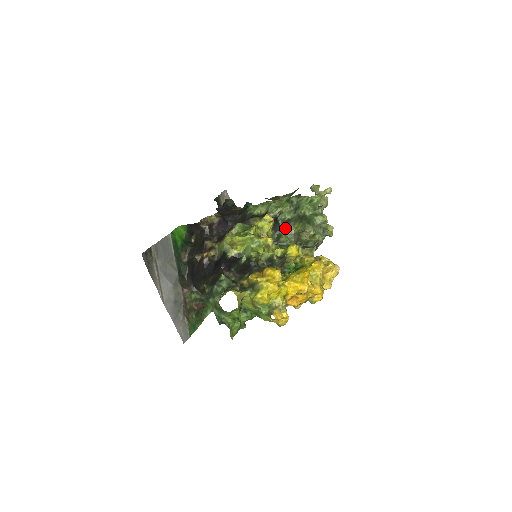
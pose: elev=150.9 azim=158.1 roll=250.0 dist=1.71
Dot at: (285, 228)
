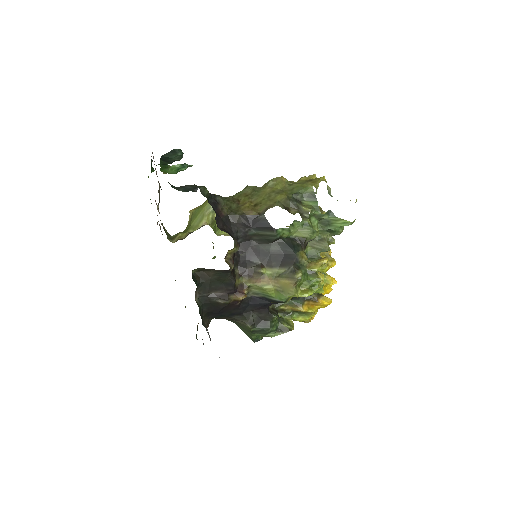
Dot at: occluded
